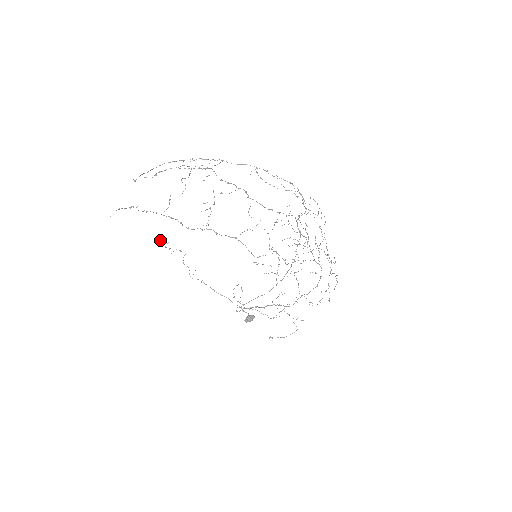
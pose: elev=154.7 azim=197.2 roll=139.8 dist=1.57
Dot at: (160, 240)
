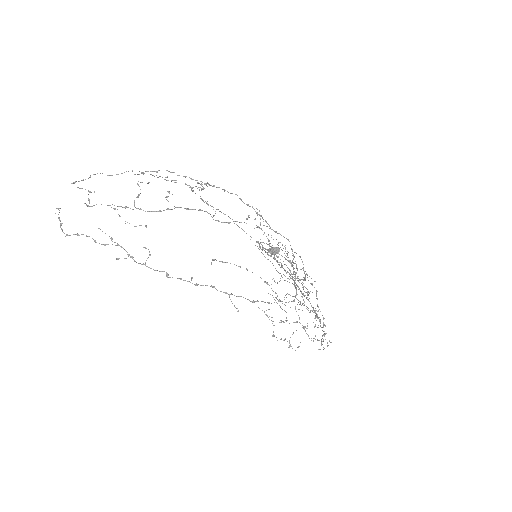
Dot at: occluded
